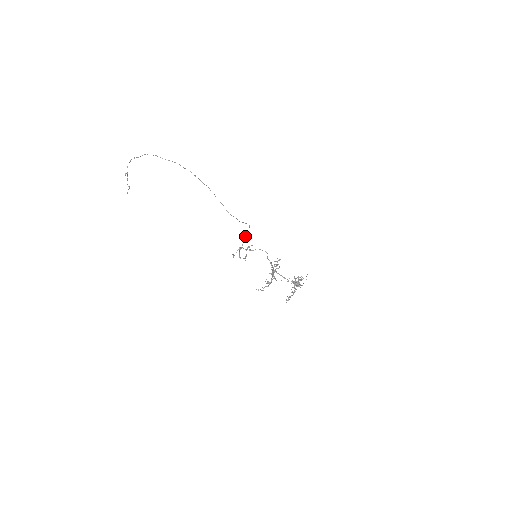
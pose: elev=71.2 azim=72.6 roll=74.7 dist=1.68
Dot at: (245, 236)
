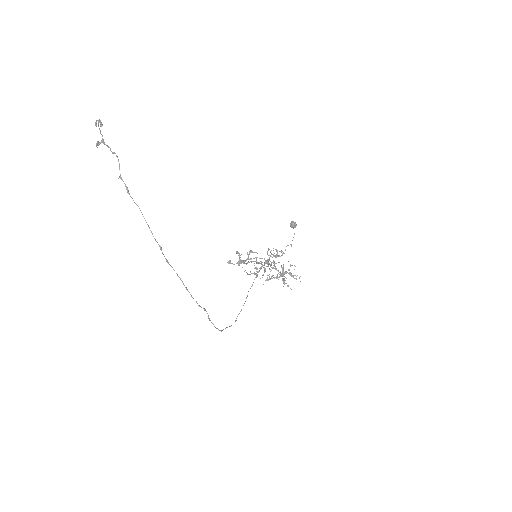
Dot at: (251, 262)
